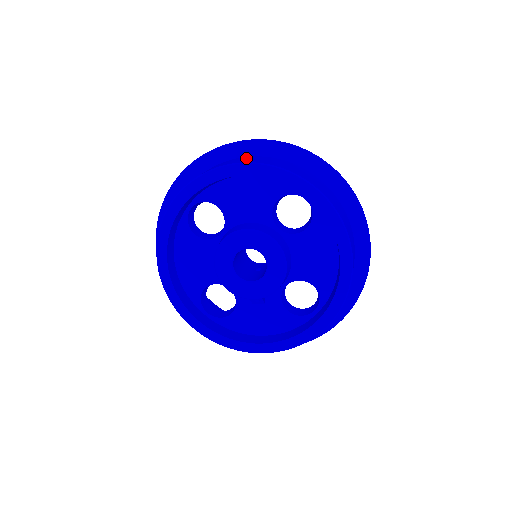
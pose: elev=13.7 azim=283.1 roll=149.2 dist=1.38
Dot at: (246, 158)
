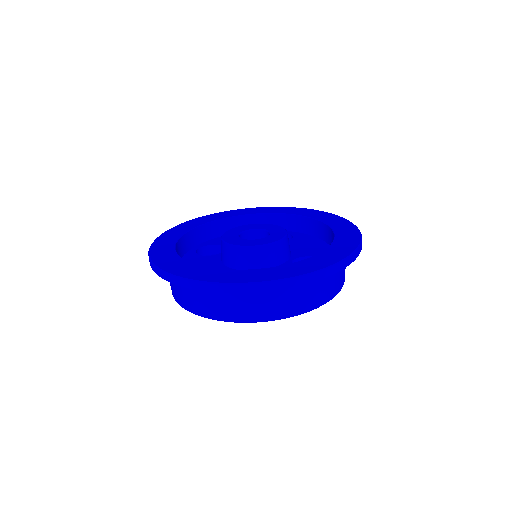
Dot at: (291, 295)
